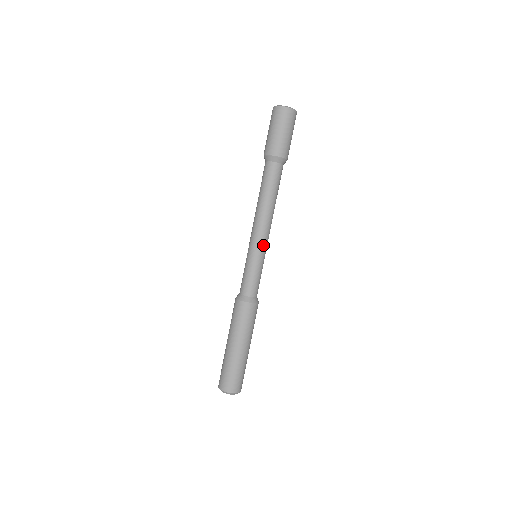
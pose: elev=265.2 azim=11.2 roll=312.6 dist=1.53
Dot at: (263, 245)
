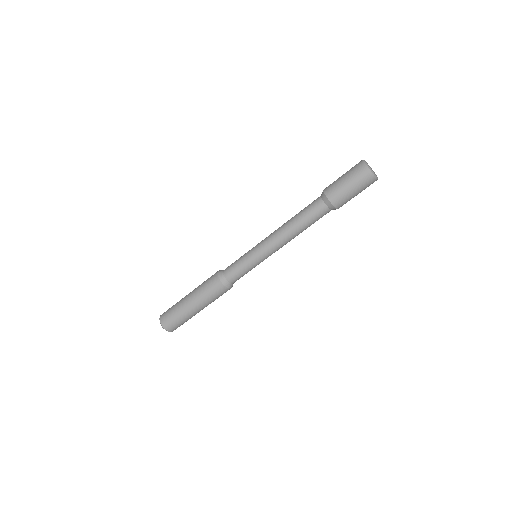
Dot at: (265, 254)
